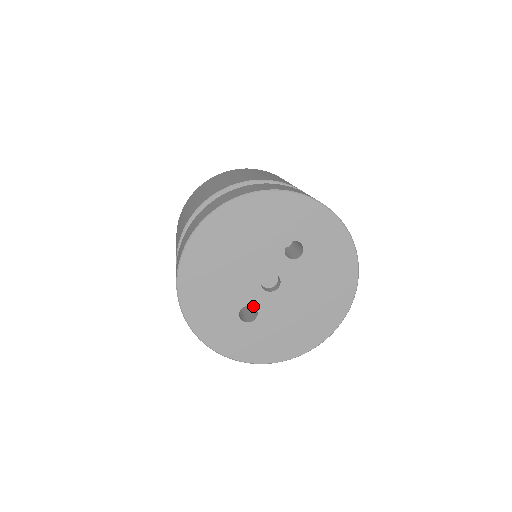
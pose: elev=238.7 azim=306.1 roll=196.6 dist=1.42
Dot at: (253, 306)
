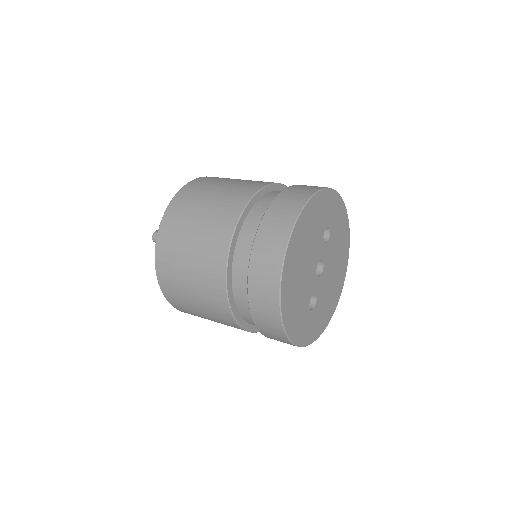
Dot at: (314, 294)
